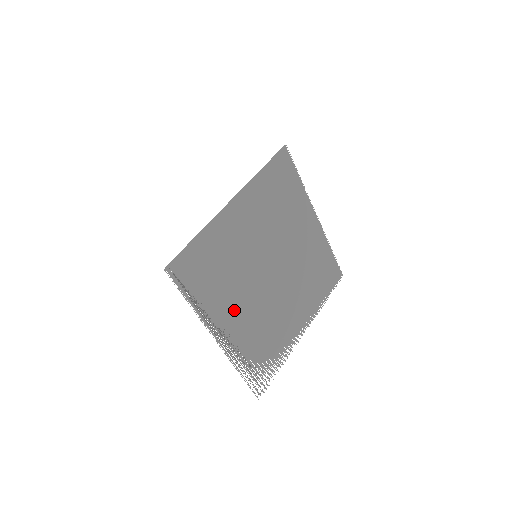
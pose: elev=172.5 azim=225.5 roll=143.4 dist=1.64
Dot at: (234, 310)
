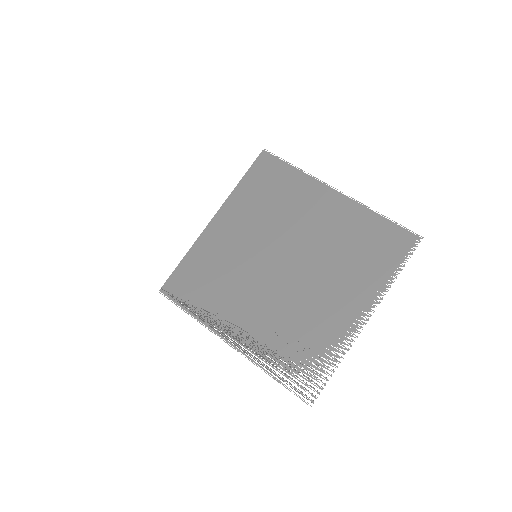
Dot at: (242, 312)
